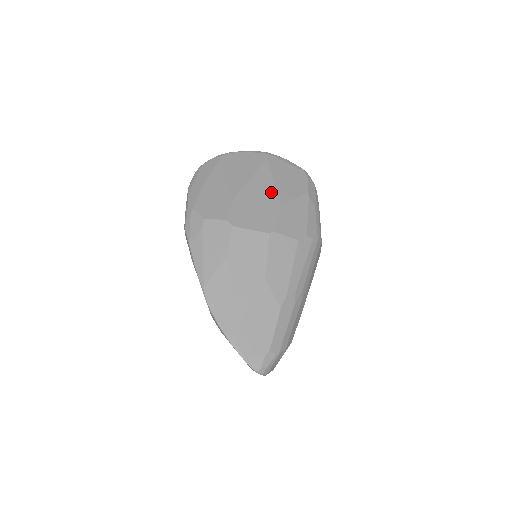
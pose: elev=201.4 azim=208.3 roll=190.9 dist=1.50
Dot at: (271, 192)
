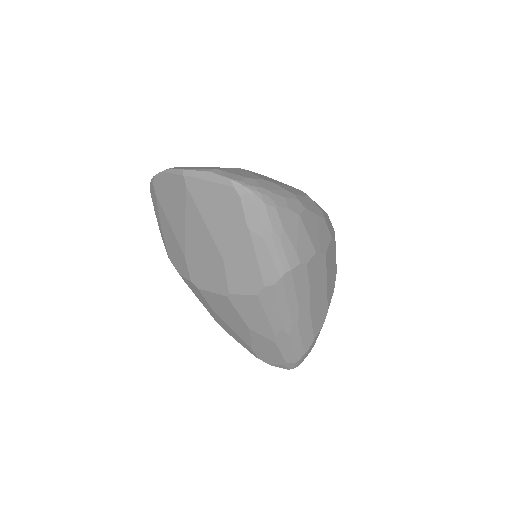
Dot at: (209, 241)
